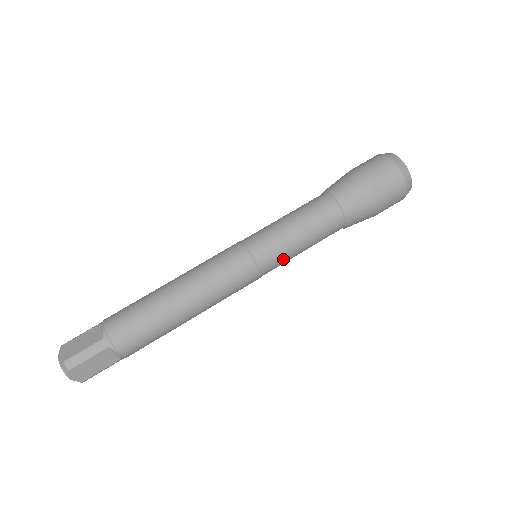
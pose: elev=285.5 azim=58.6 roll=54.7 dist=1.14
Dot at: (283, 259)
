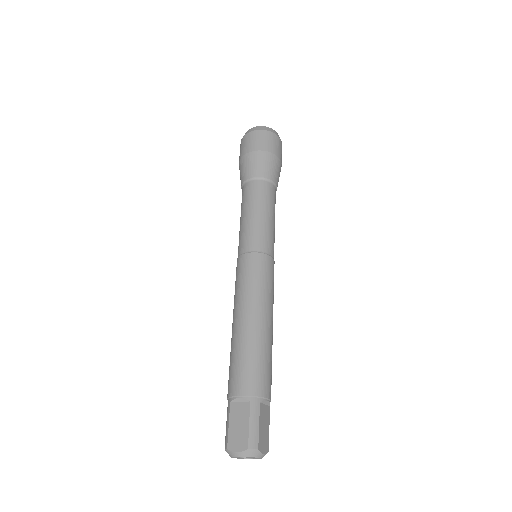
Dot at: (274, 239)
